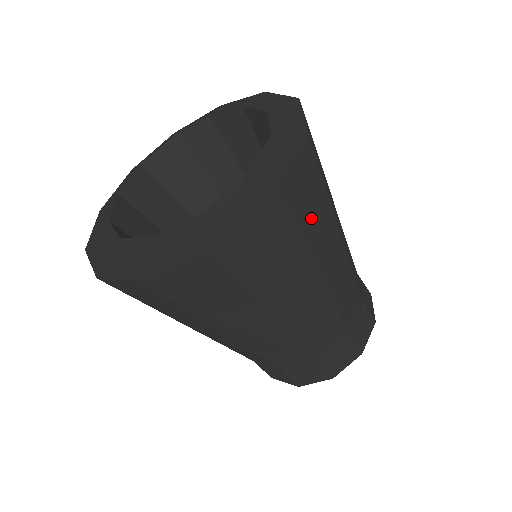
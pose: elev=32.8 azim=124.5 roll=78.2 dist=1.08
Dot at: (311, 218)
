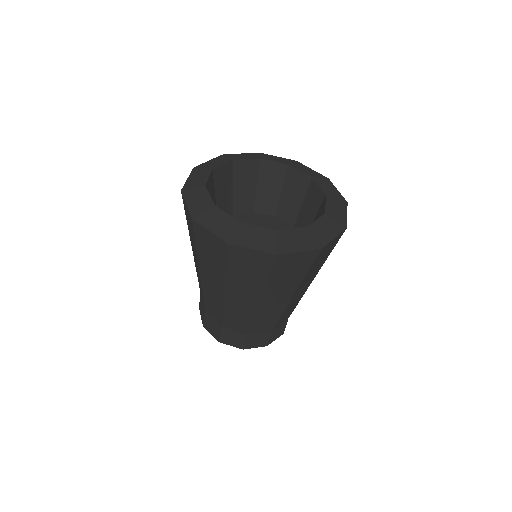
Dot at: occluded
